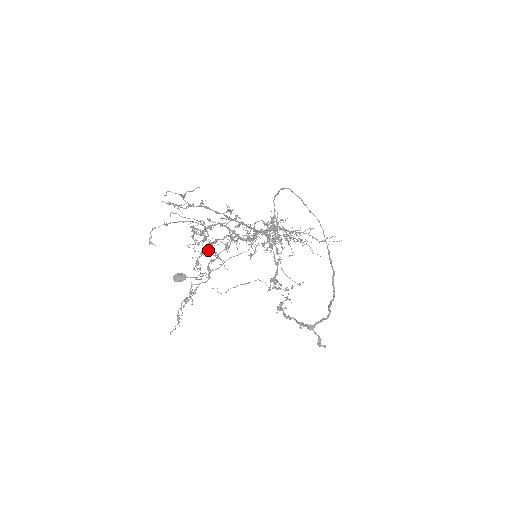
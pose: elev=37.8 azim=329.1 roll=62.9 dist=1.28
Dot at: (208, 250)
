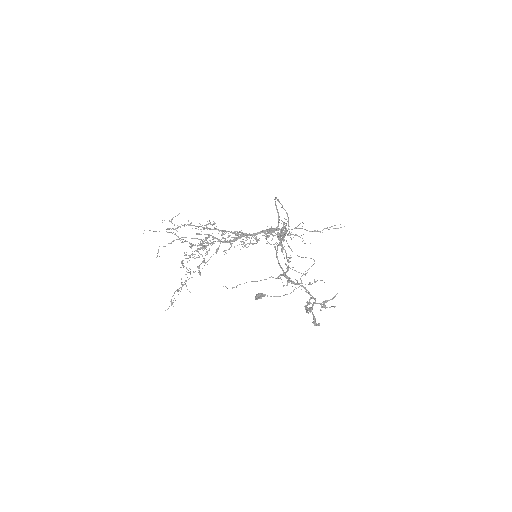
Dot at: occluded
